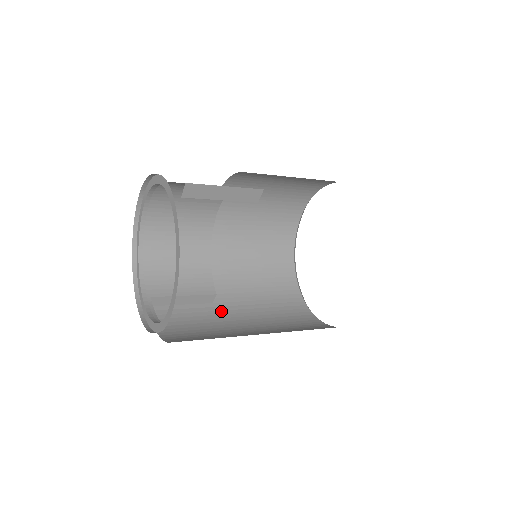
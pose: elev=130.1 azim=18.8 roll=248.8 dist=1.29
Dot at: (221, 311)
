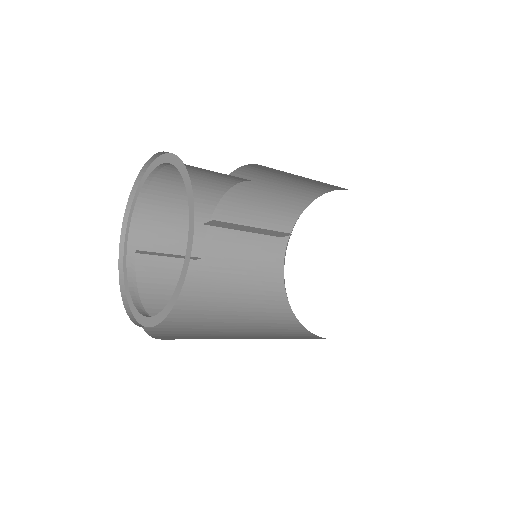
Dot at: (201, 271)
